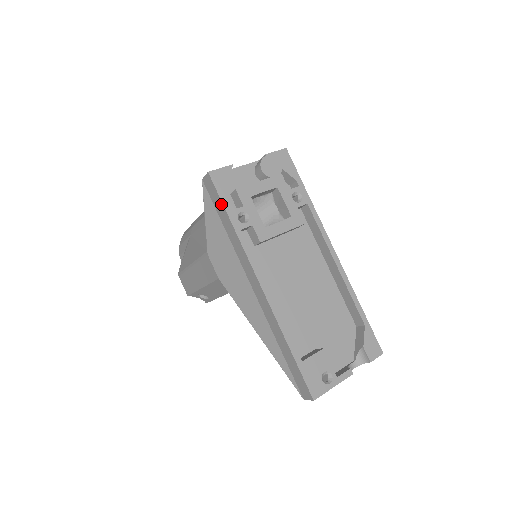
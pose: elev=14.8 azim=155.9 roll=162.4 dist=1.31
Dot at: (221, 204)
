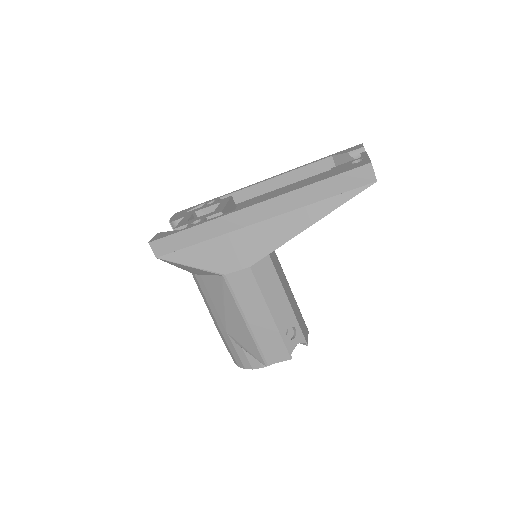
Dot at: (177, 236)
